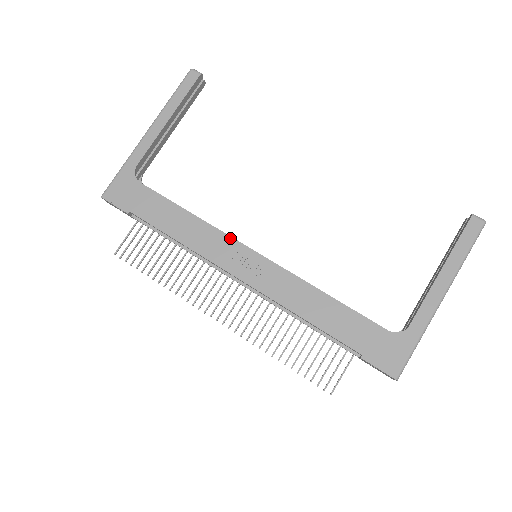
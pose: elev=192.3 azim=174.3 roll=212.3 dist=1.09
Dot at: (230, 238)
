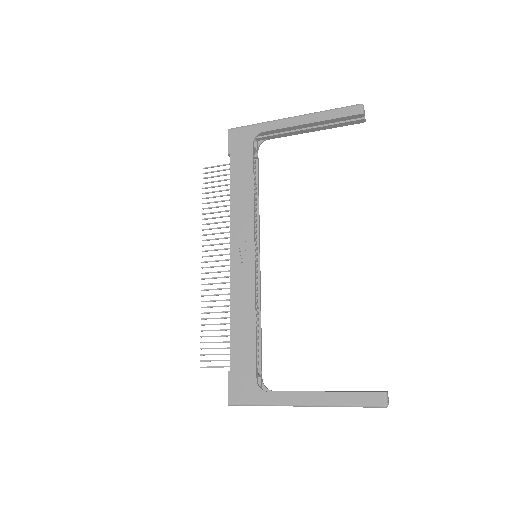
Dot at: (253, 230)
